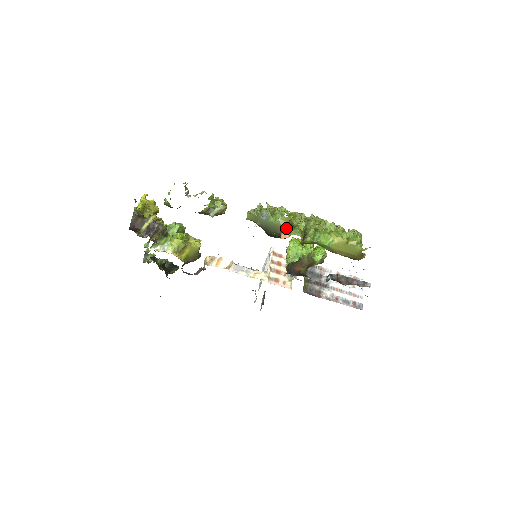
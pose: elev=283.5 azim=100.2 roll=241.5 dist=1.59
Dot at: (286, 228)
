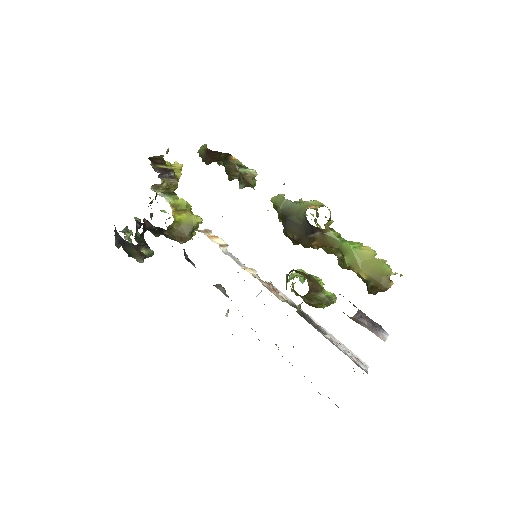
Dot at: (313, 208)
